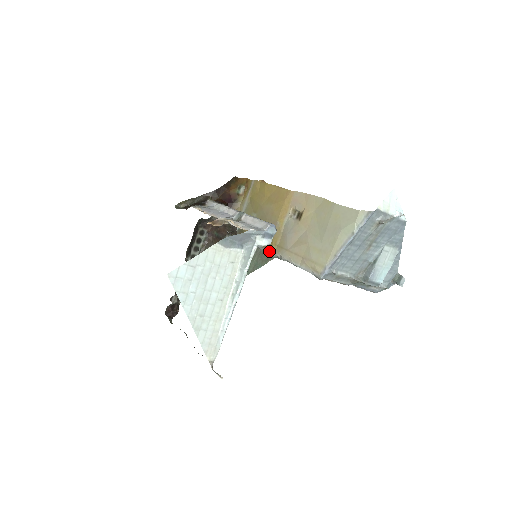
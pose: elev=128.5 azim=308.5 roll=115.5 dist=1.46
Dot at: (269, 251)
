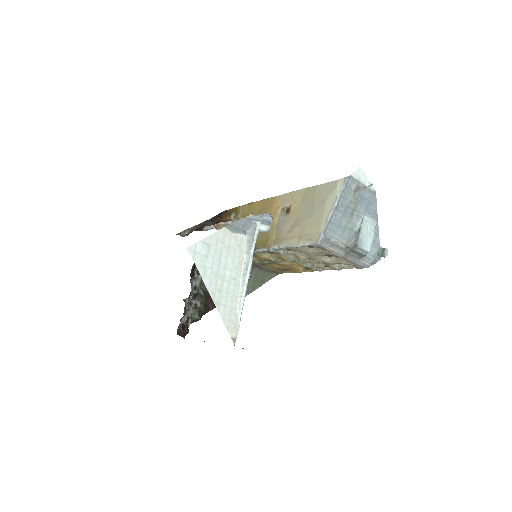
Dot at: (267, 248)
